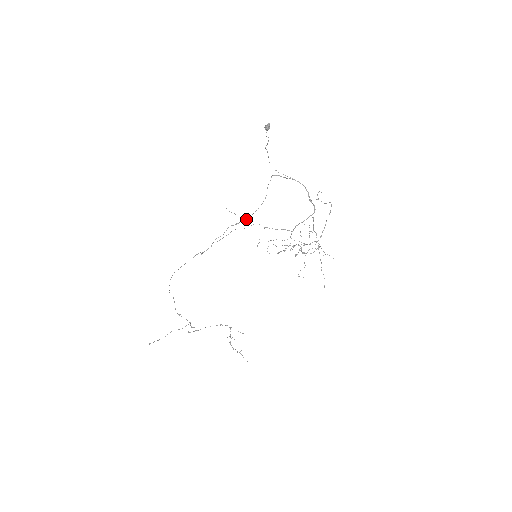
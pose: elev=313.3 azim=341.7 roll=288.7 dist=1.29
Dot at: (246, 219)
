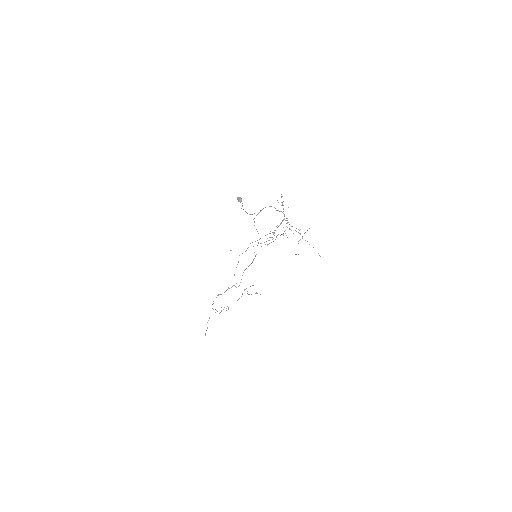
Dot at: occluded
